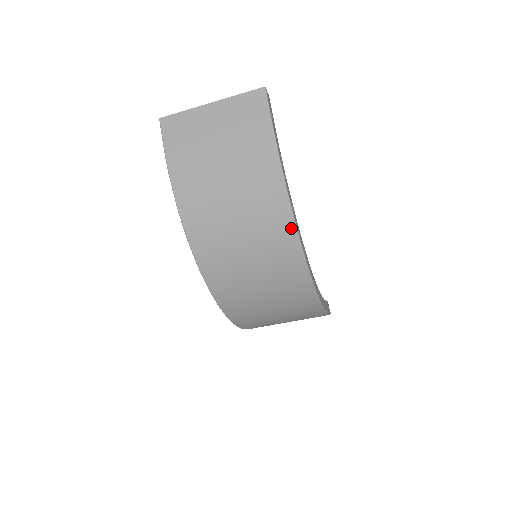
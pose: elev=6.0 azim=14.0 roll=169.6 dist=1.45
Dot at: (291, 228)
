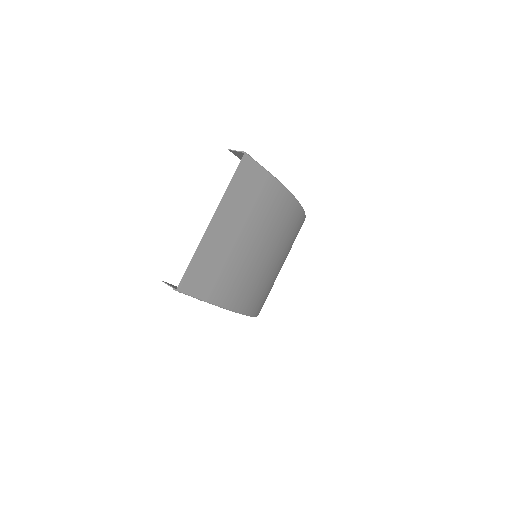
Dot at: (303, 220)
